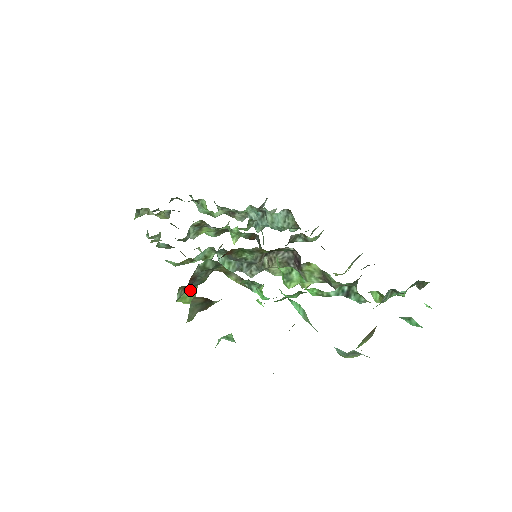
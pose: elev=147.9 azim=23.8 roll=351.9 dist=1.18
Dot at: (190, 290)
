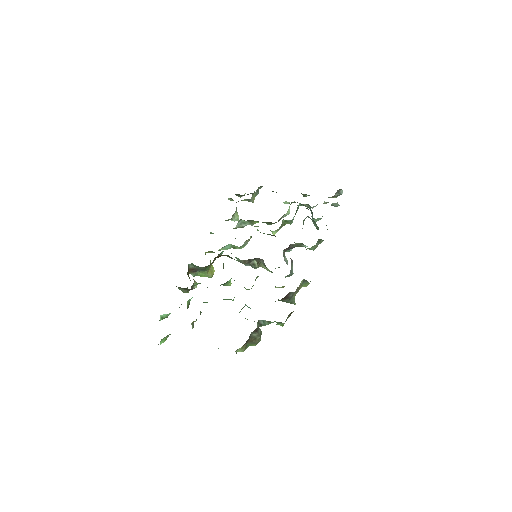
Dot at: (202, 272)
